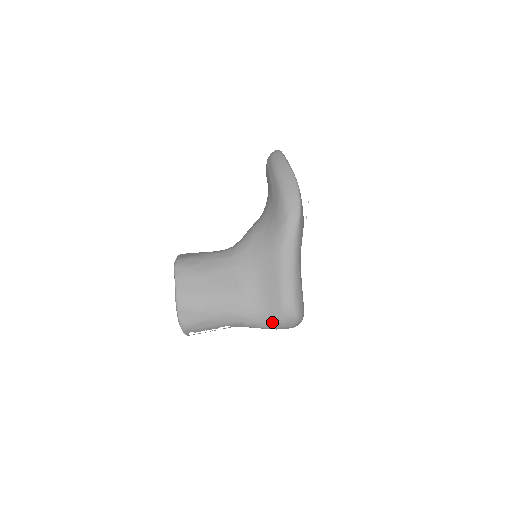
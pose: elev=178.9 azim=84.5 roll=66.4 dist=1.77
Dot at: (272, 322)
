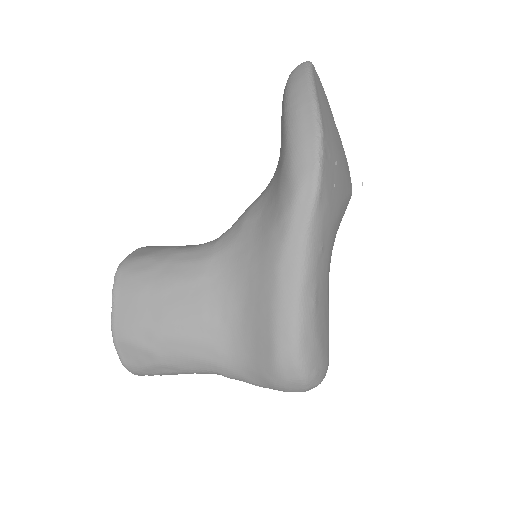
Dot at: (263, 382)
